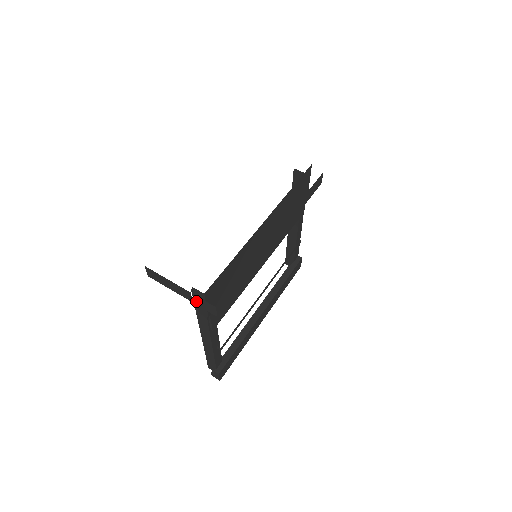
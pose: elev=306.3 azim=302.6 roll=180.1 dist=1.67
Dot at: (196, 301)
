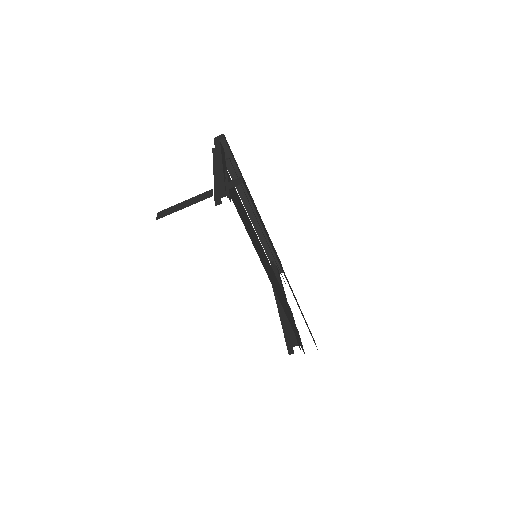
Dot at: occluded
